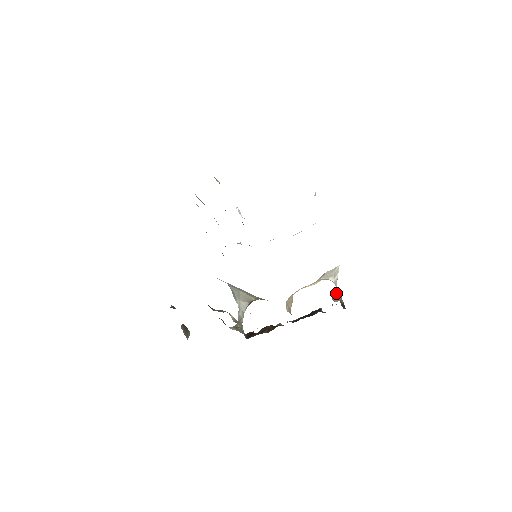
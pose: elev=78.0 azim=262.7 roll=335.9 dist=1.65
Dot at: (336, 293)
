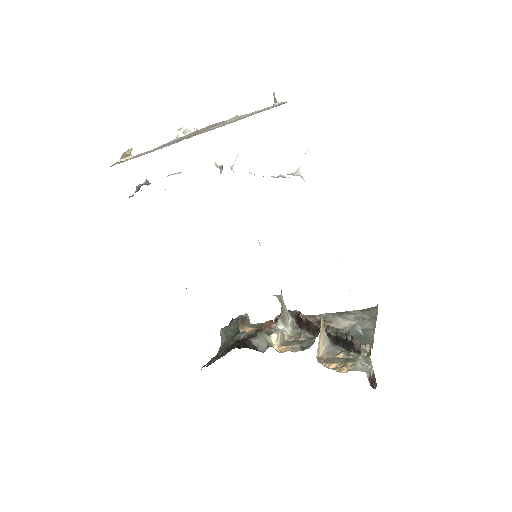
Dot at: (364, 347)
